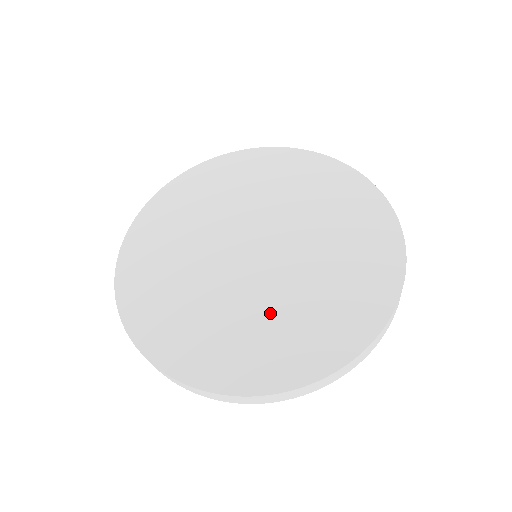
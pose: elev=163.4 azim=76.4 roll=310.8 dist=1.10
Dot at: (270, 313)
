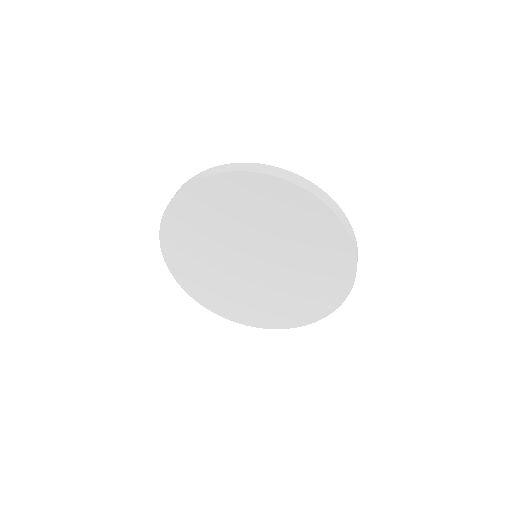
Dot at: (270, 297)
